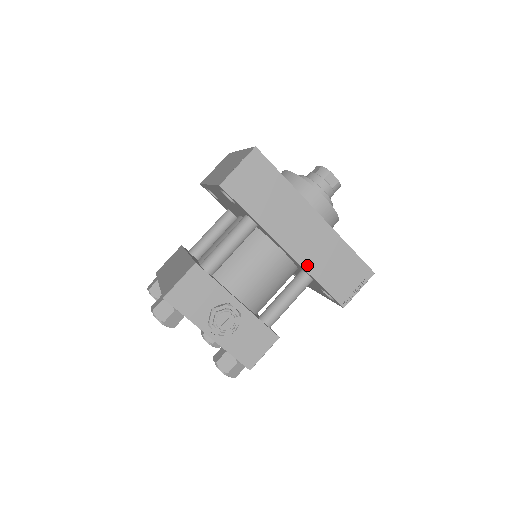
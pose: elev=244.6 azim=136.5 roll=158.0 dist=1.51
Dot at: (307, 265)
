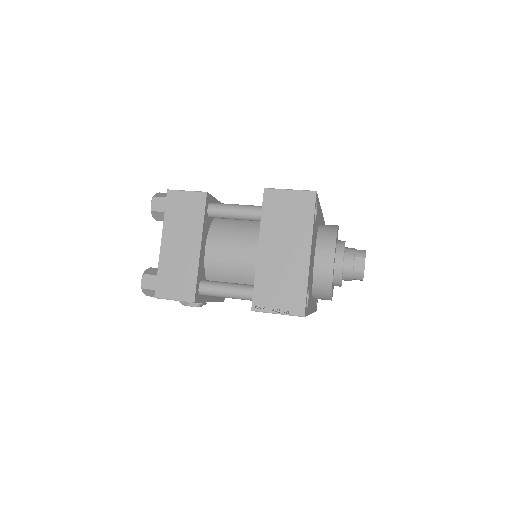
Dot at: occluded
